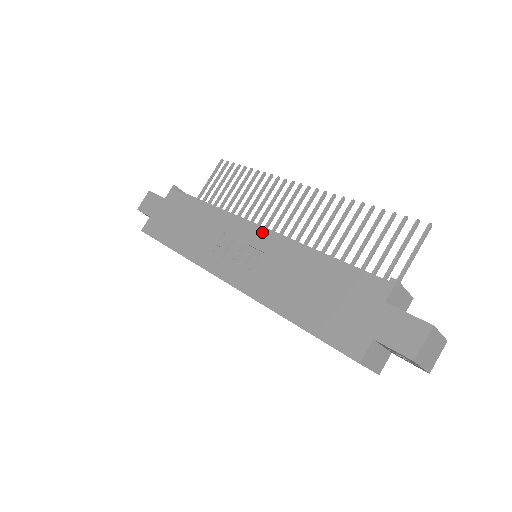
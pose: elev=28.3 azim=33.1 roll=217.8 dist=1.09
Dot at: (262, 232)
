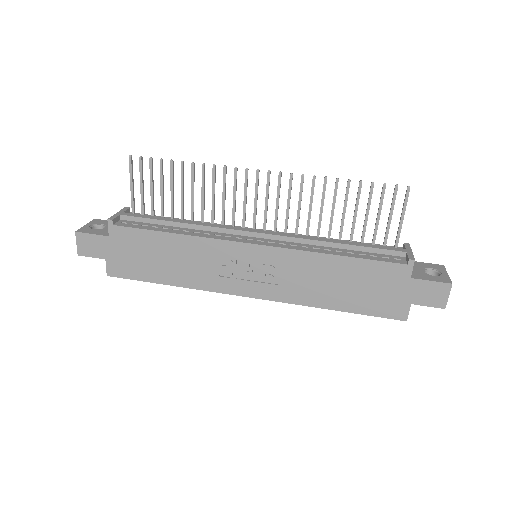
Dot at: (265, 248)
